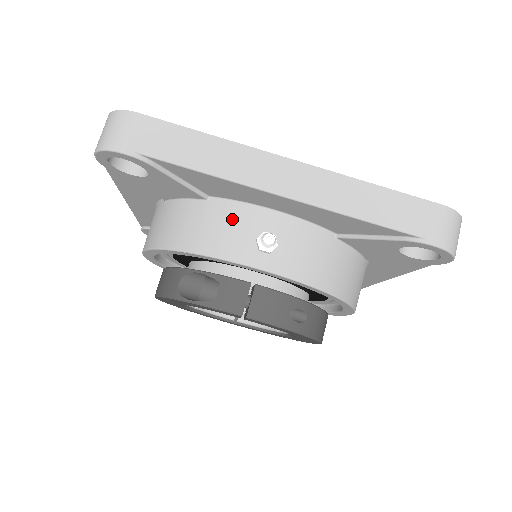
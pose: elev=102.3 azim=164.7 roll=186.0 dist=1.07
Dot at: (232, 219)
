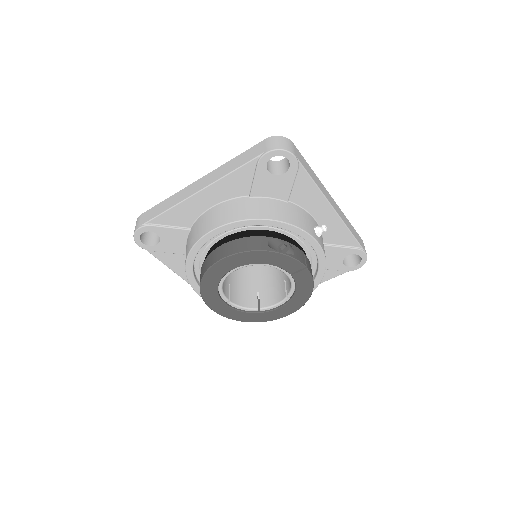
Dot at: (303, 215)
